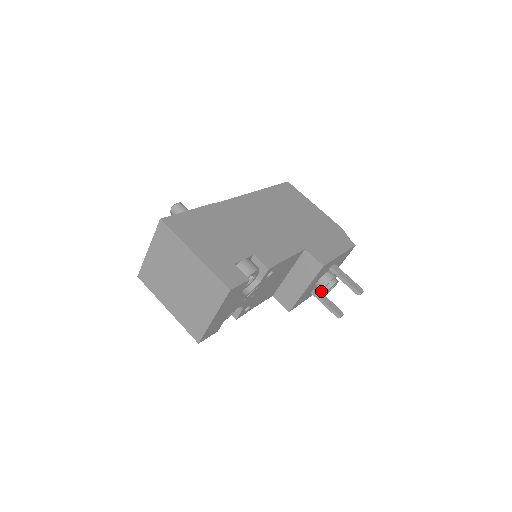
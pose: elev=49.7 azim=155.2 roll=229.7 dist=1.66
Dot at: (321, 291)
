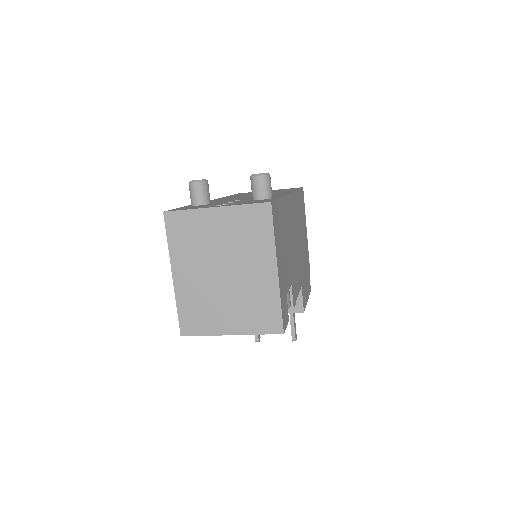
Dot at: occluded
